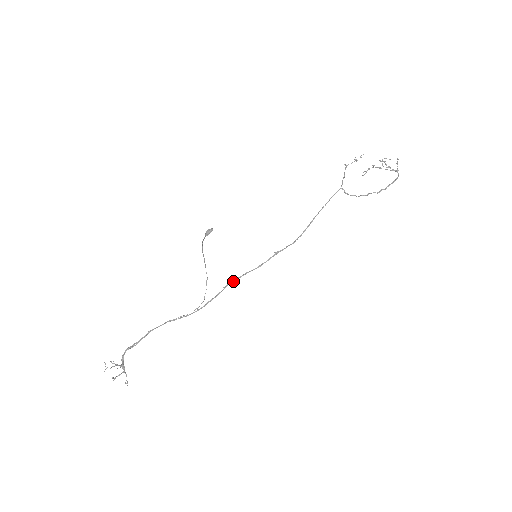
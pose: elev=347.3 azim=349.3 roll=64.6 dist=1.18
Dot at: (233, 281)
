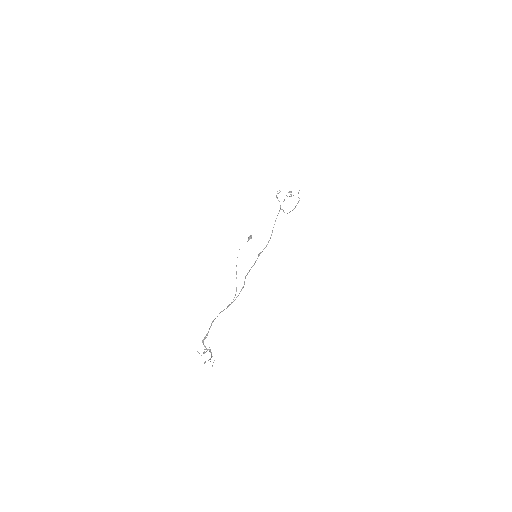
Dot at: occluded
